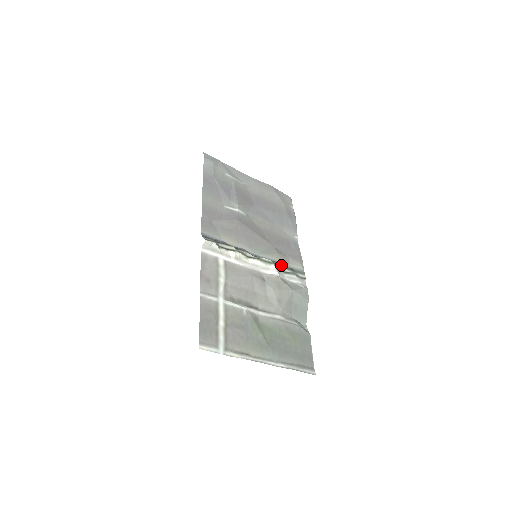
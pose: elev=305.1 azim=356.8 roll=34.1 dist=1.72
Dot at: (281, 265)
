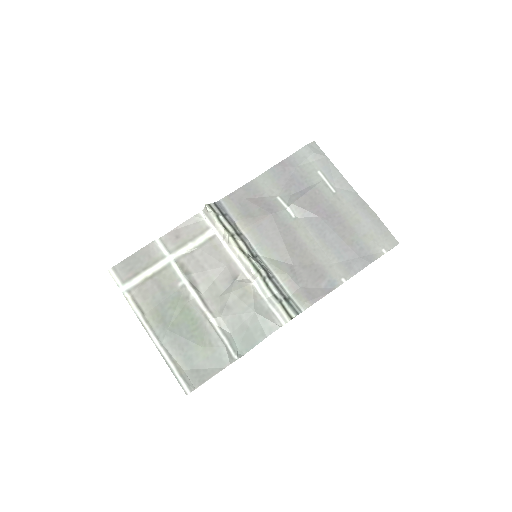
Dot at: (277, 285)
